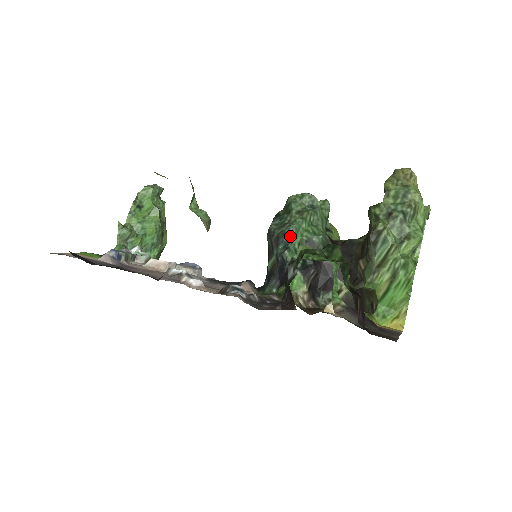
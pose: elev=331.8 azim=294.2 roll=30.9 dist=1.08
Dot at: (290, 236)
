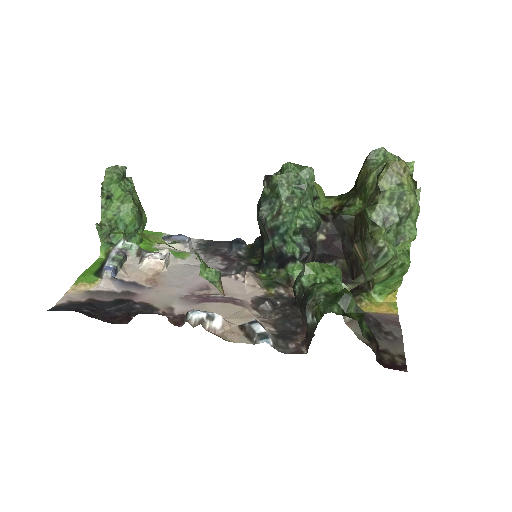
Dot at: (285, 230)
